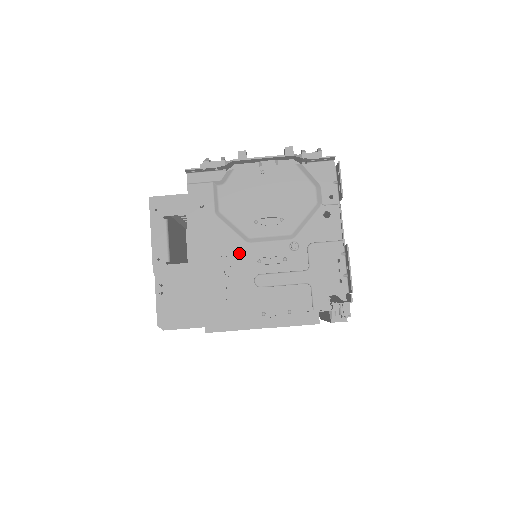
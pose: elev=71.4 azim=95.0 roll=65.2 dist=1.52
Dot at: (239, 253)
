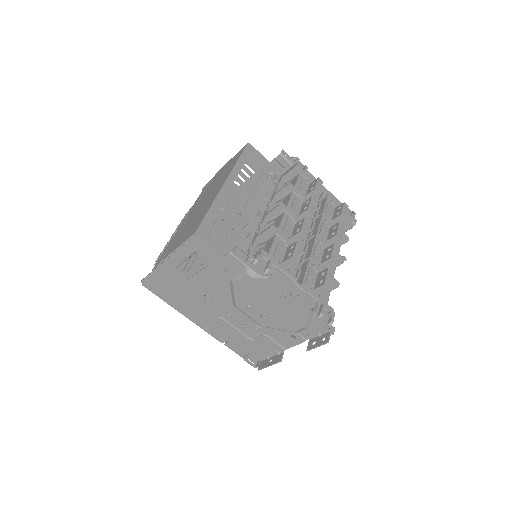
Dot at: (223, 303)
